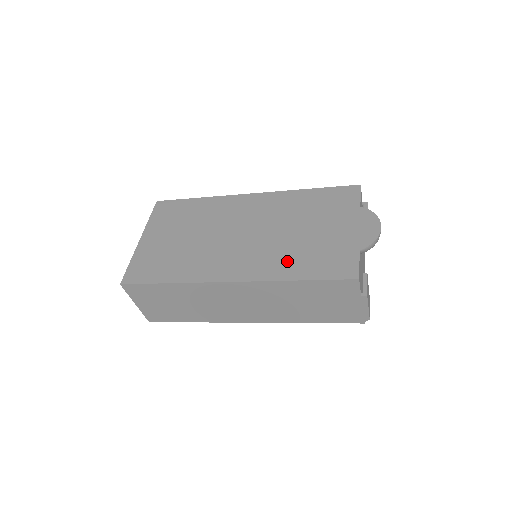
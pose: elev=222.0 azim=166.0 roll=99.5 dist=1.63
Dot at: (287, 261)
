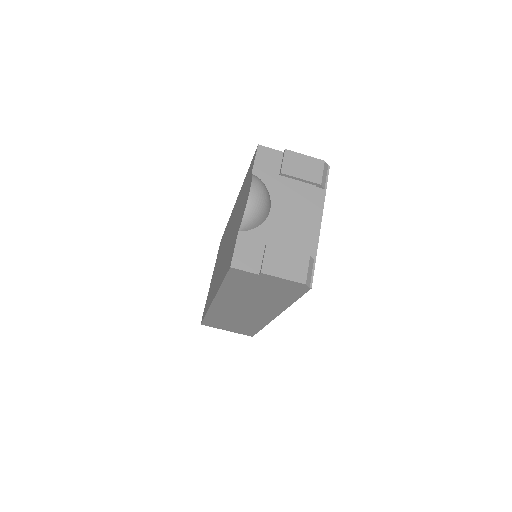
Dot at: occluded
